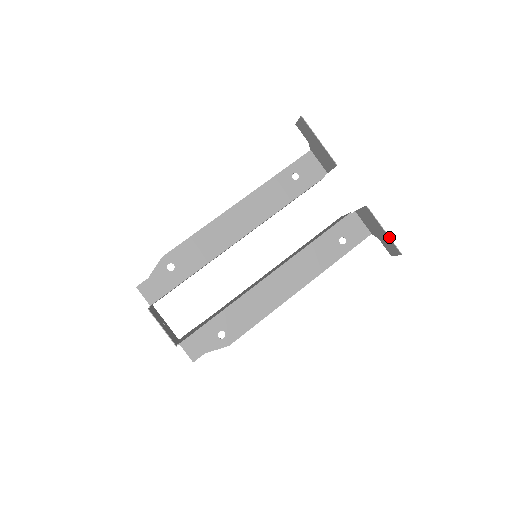
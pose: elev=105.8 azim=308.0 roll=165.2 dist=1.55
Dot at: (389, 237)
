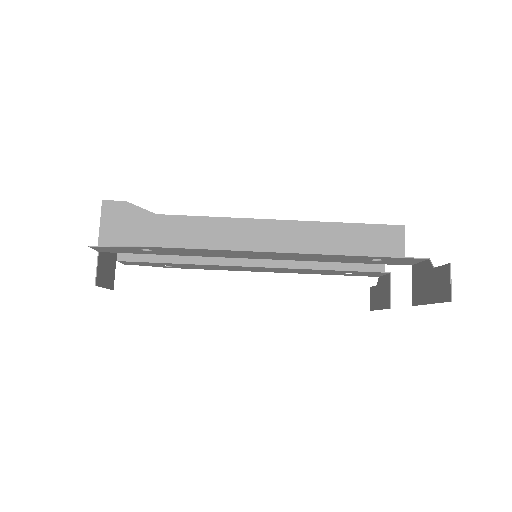
Dot at: occluded
